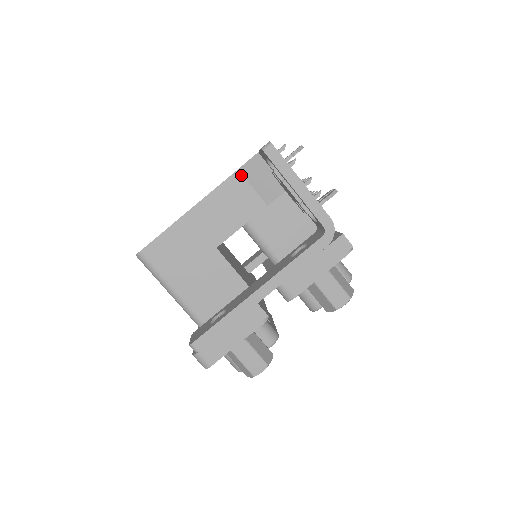
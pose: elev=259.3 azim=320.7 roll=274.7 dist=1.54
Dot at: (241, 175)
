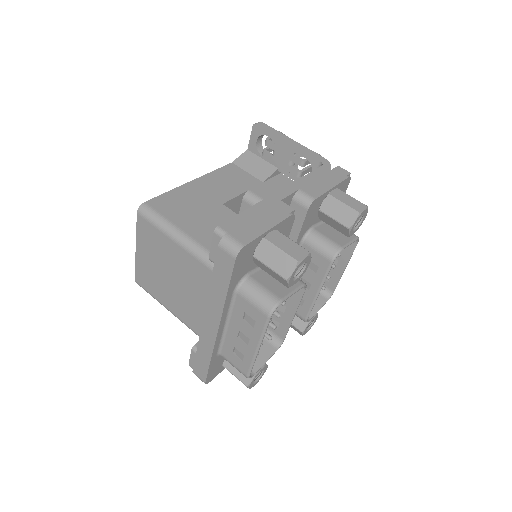
Dot at: (235, 165)
